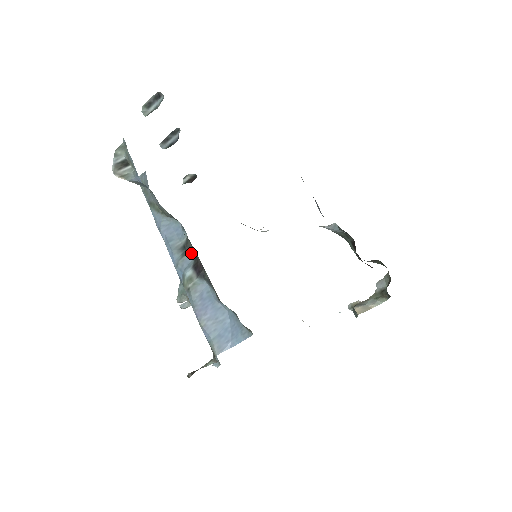
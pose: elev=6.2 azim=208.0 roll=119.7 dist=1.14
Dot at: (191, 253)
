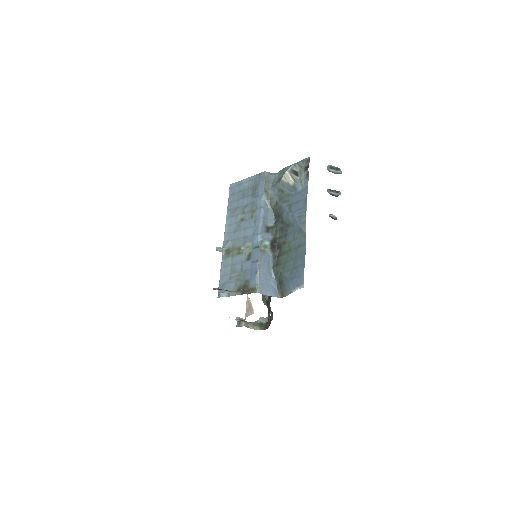
Dot at: (272, 235)
